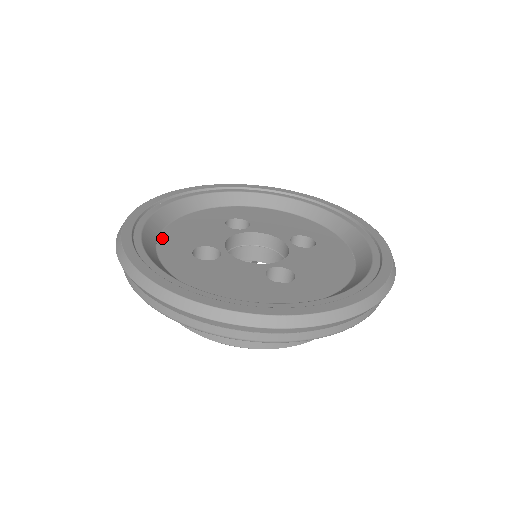
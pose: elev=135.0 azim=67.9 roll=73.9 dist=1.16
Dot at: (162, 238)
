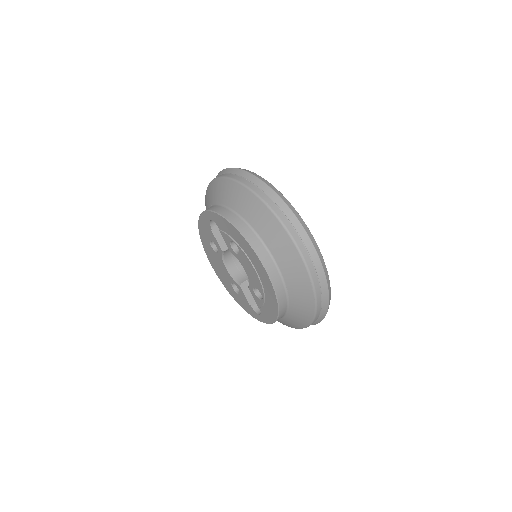
Dot at: occluded
